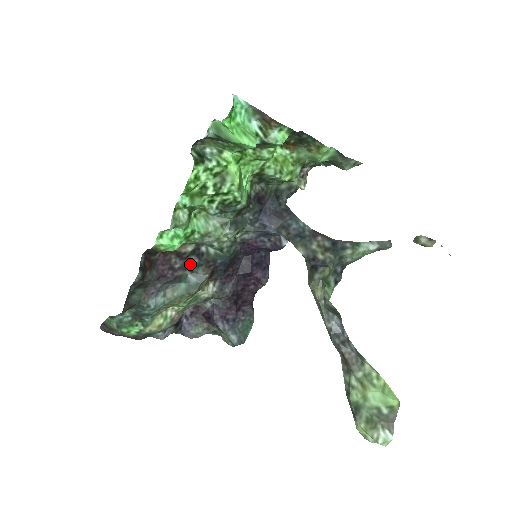
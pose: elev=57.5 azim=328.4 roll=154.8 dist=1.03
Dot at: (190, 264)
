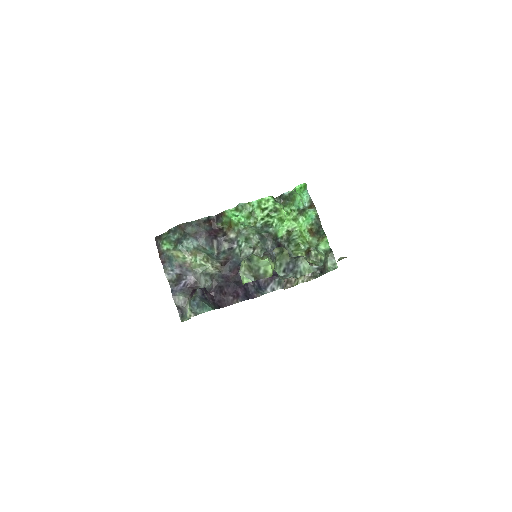
Dot at: (222, 248)
